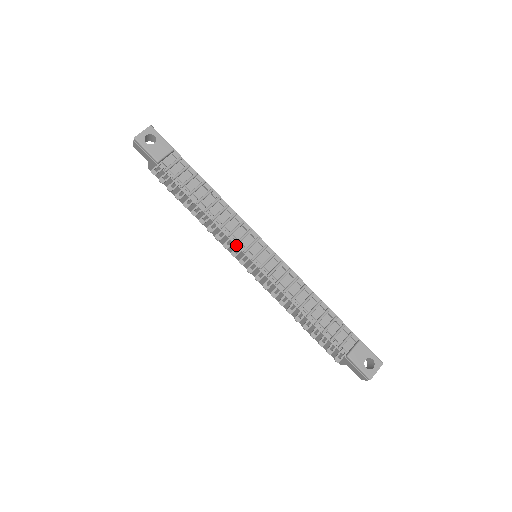
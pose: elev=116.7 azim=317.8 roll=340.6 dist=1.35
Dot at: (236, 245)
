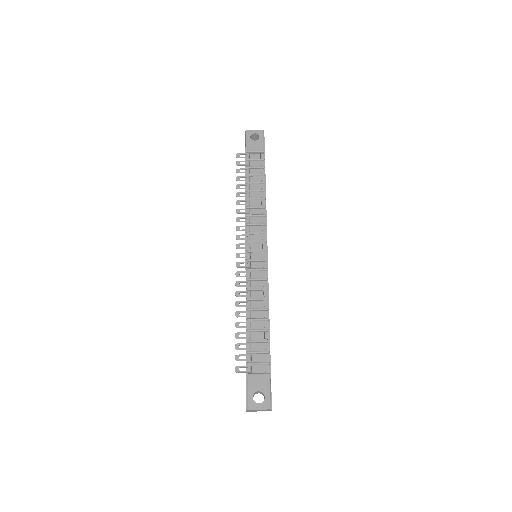
Dot at: (246, 234)
